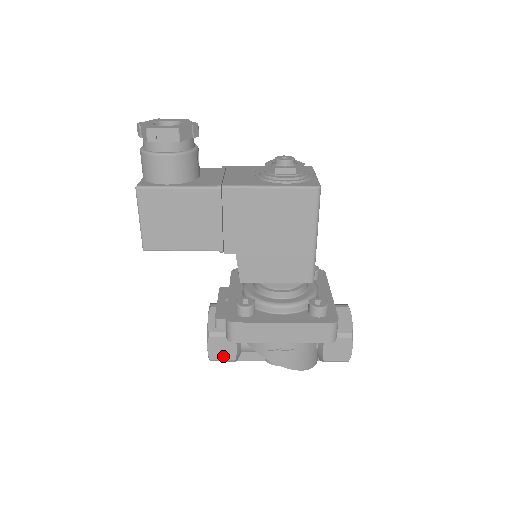
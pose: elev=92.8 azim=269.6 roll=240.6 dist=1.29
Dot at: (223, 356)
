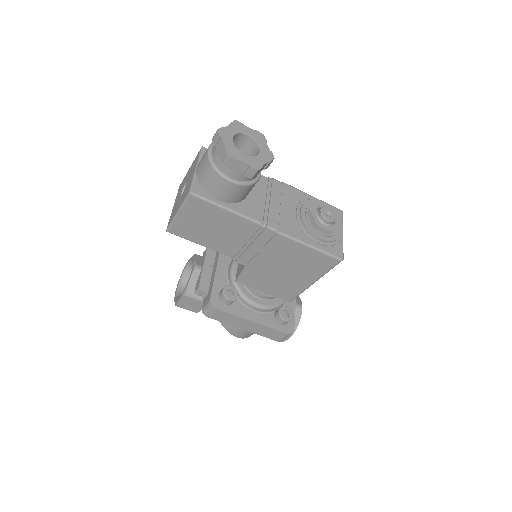
Dot at: (189, 308)
